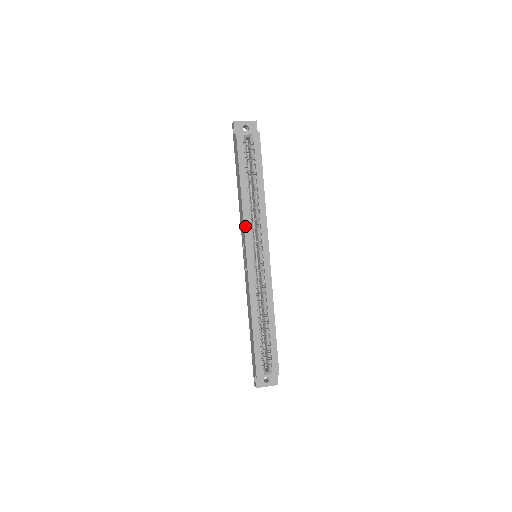
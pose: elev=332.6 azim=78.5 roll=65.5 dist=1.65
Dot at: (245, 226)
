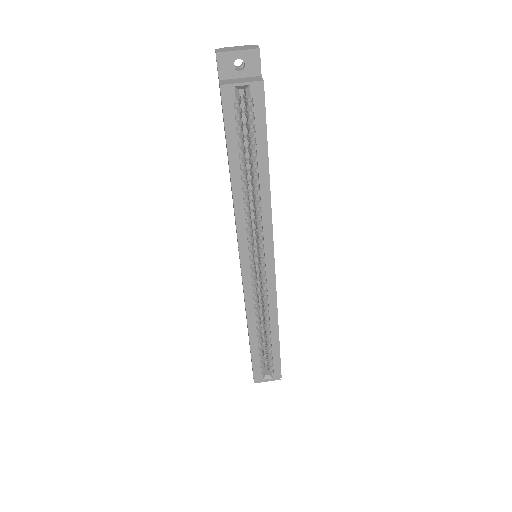
Dot at: (238, 229)
